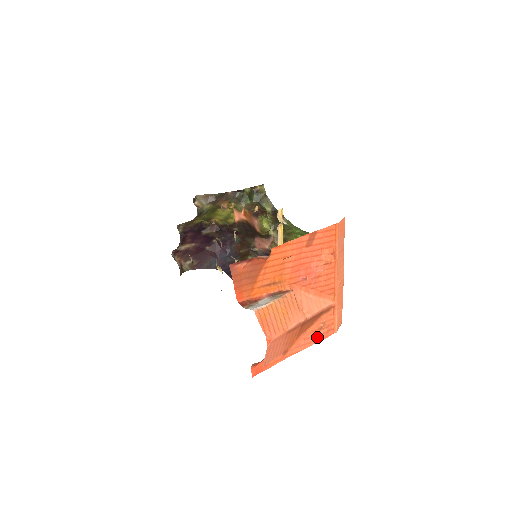
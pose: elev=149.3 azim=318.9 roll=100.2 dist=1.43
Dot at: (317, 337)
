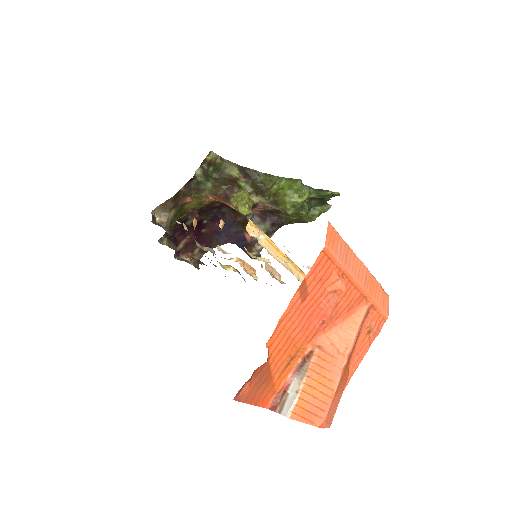
Dot at: (370, 340)
